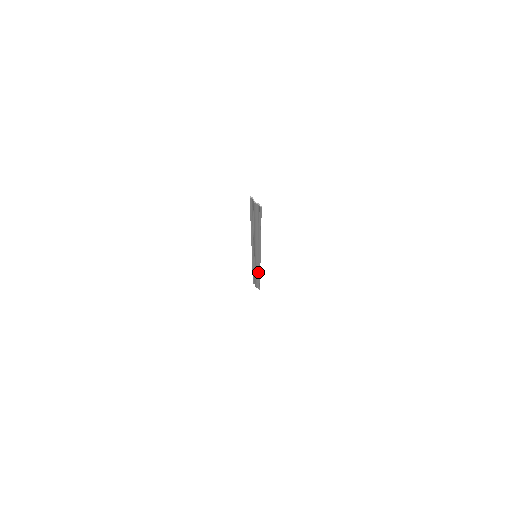
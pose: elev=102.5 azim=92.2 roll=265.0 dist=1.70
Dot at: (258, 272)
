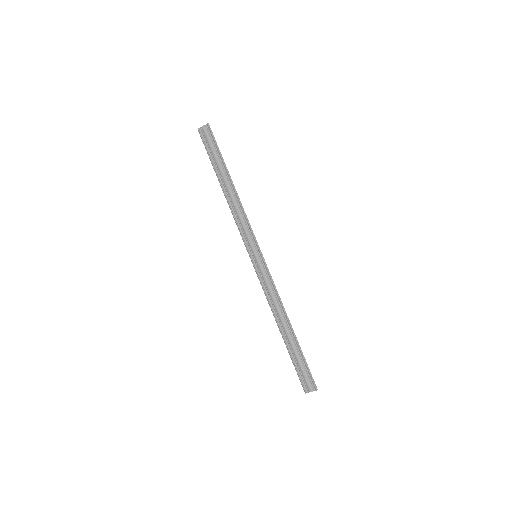
Dot at: (281, 309)
